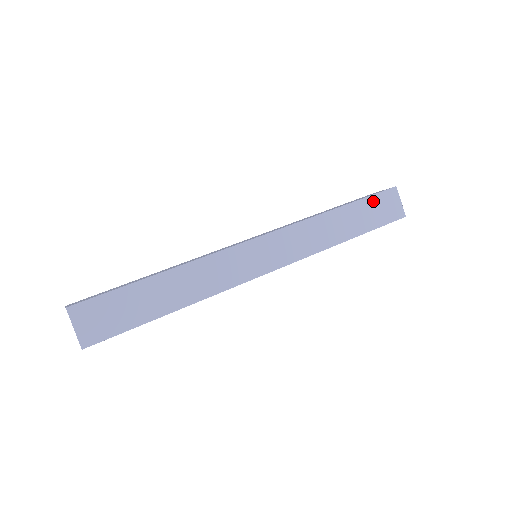
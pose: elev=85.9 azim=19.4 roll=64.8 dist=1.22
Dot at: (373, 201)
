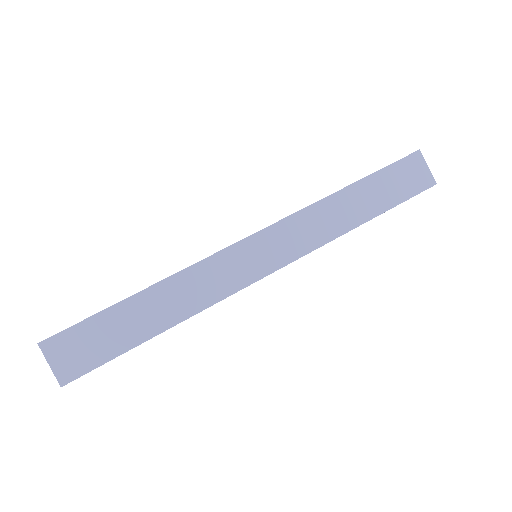
Dot at: (391, 172)
